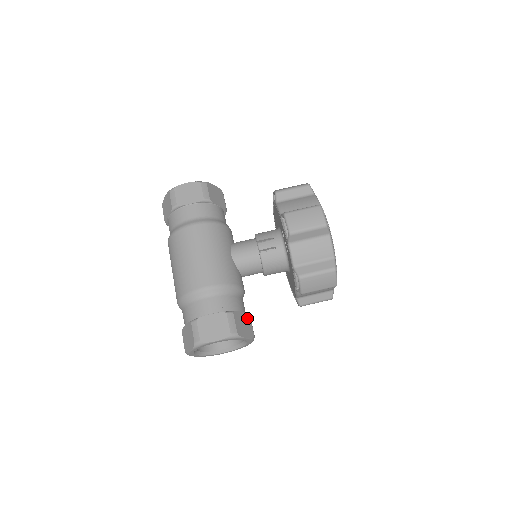
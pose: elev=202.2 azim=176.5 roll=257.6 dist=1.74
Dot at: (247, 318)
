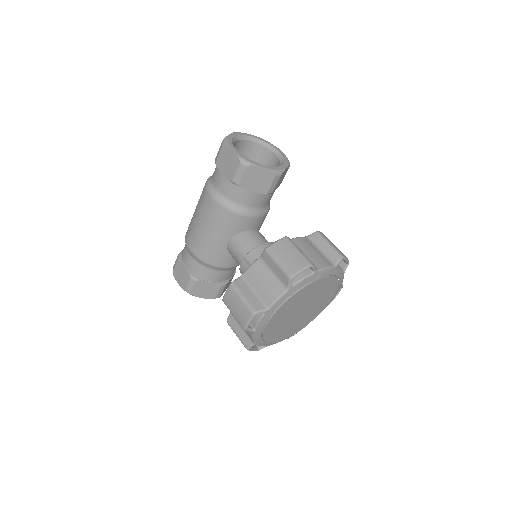
Dot at: (215, 287)
